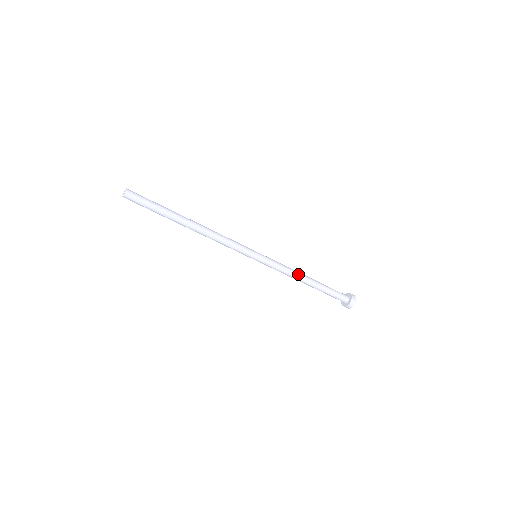
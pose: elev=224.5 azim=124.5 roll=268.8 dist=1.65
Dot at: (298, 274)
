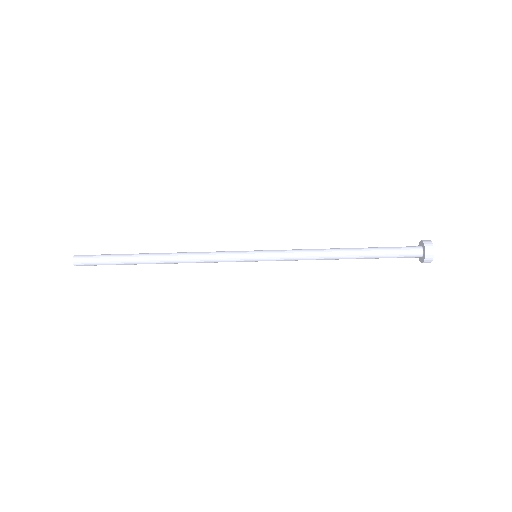
Dot at: (324, 254)
